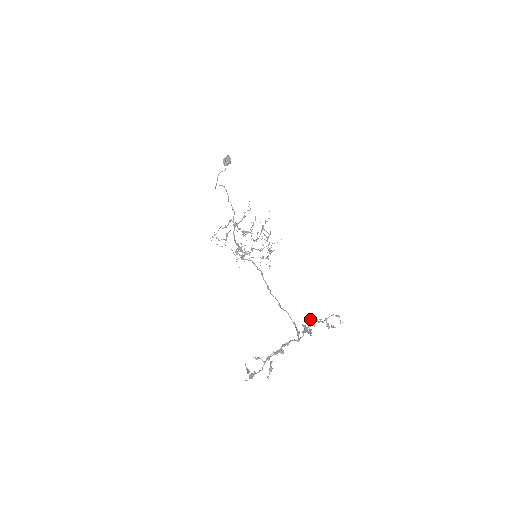
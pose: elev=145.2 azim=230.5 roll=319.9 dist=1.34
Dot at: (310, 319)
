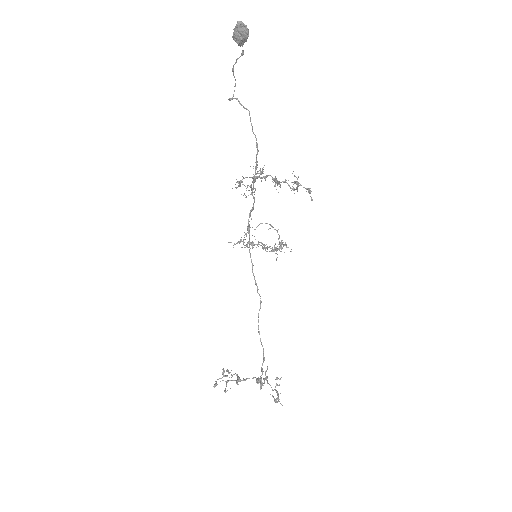
Dot at: (265, 375)
